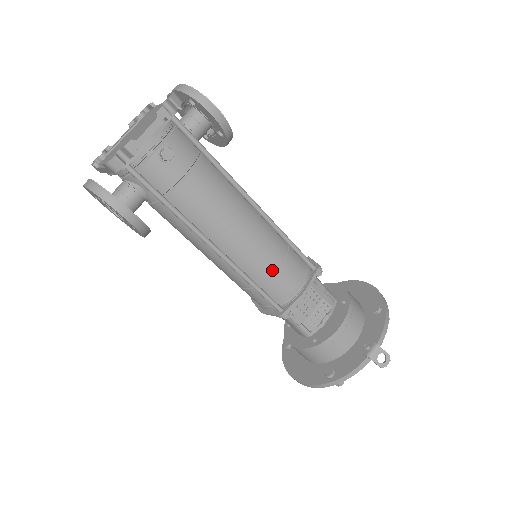
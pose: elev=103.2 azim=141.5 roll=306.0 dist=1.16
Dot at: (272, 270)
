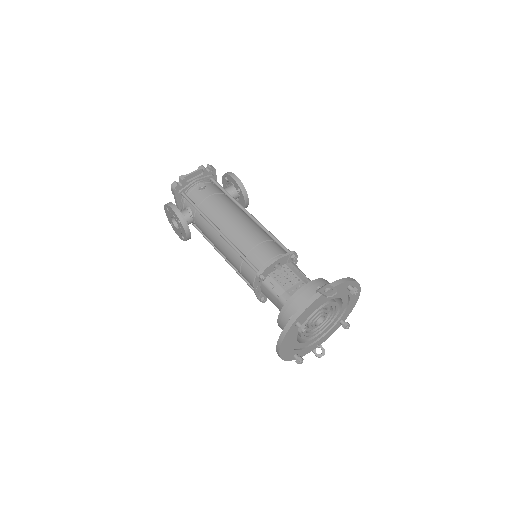
Dot at: (254, 245)
